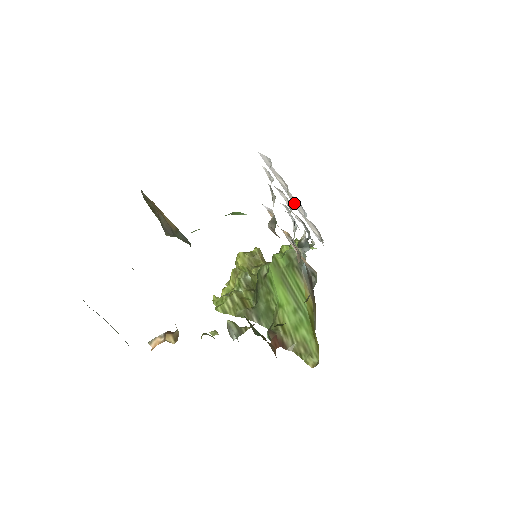
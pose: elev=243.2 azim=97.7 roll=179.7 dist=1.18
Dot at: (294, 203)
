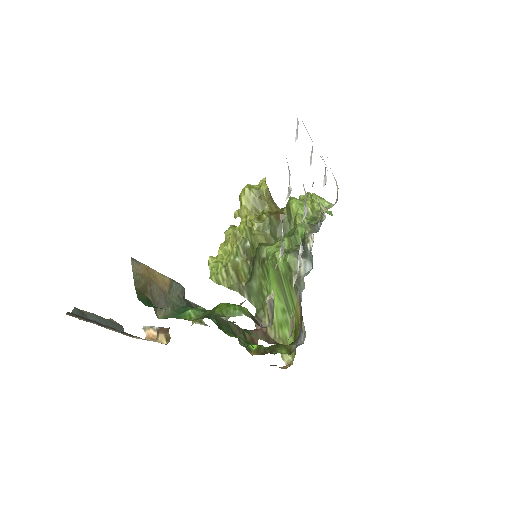
Dot at: occluded
